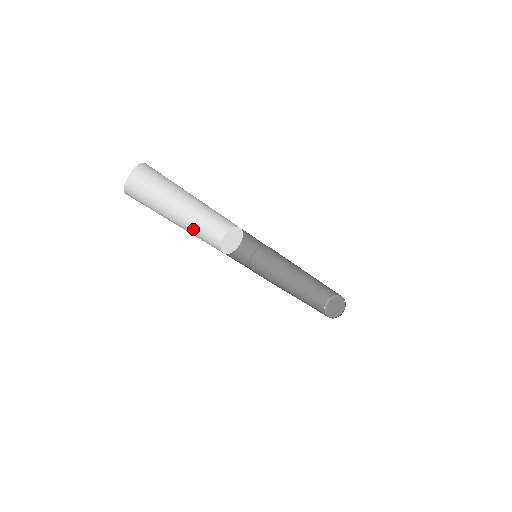
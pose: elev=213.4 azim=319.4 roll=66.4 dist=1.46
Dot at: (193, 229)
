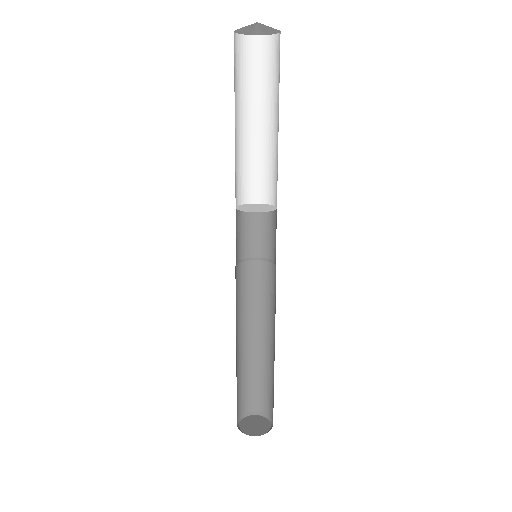
Dot at: (242, 154)
